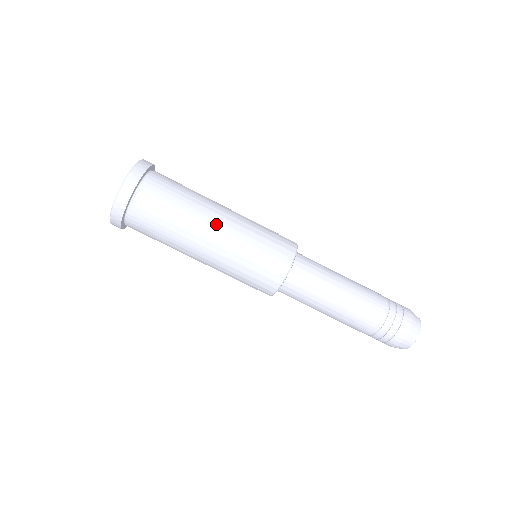
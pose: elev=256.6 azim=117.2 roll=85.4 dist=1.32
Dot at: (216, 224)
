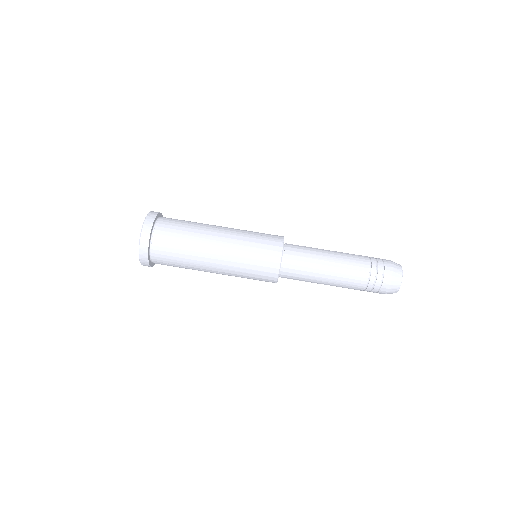
Dot at: (221, 227)
